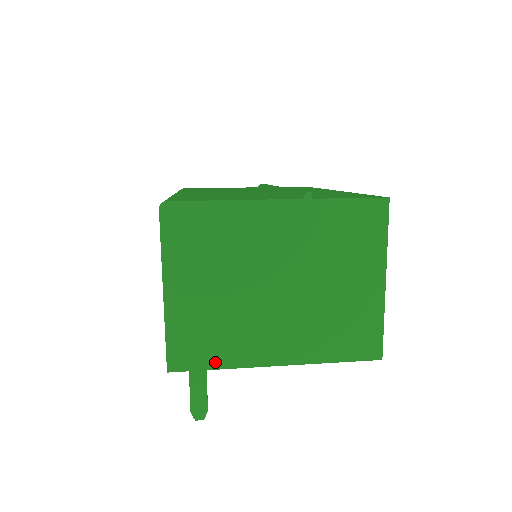
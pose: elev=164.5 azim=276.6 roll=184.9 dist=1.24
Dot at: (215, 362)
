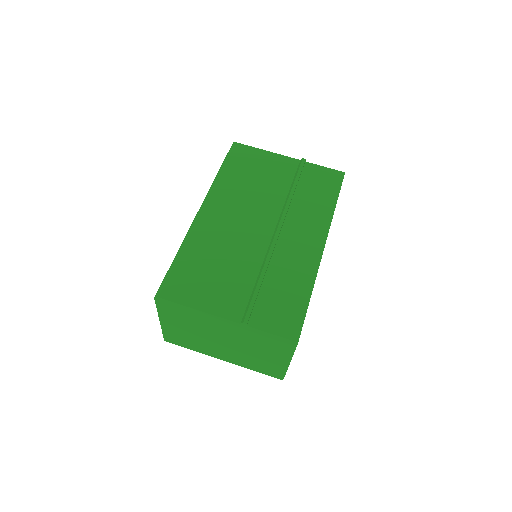
Dot at: (189, 348)
